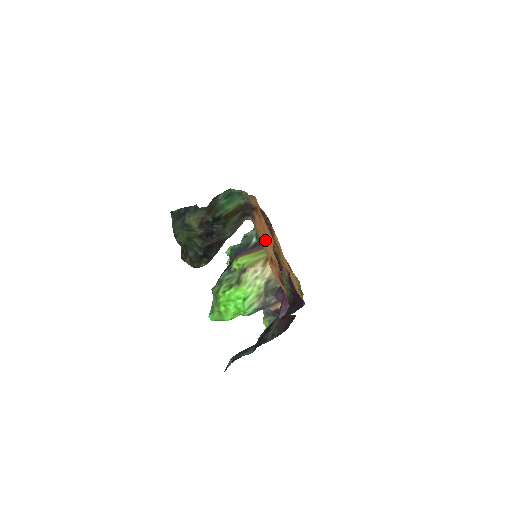
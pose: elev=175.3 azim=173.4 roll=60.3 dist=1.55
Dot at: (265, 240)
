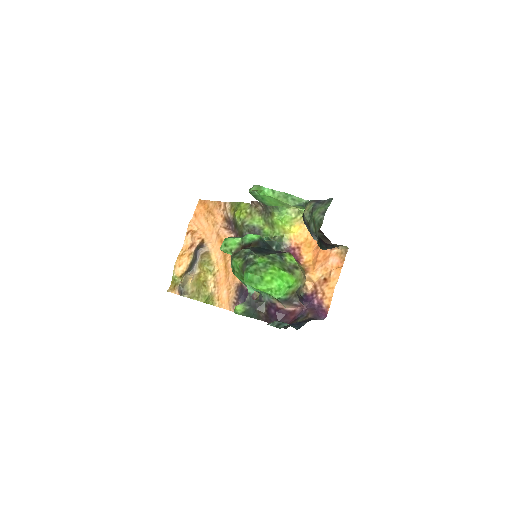
Dot at: (322, 263)
